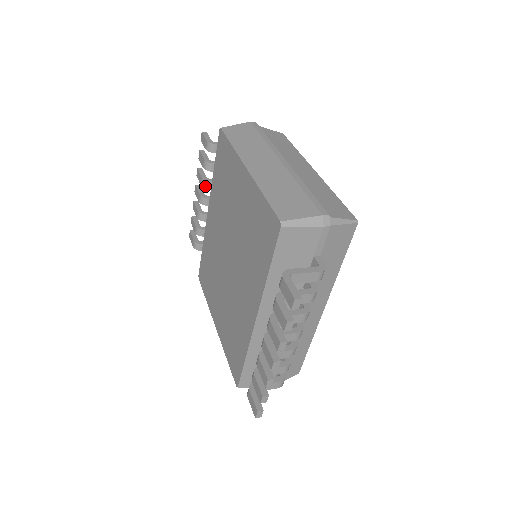
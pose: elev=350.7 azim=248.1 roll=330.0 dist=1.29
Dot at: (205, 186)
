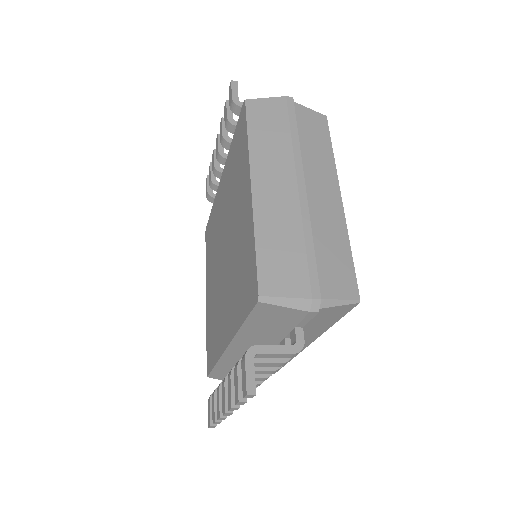
Dot at: (224, 146)
